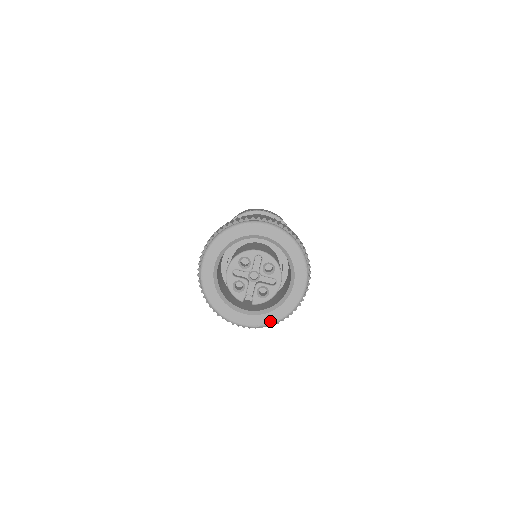
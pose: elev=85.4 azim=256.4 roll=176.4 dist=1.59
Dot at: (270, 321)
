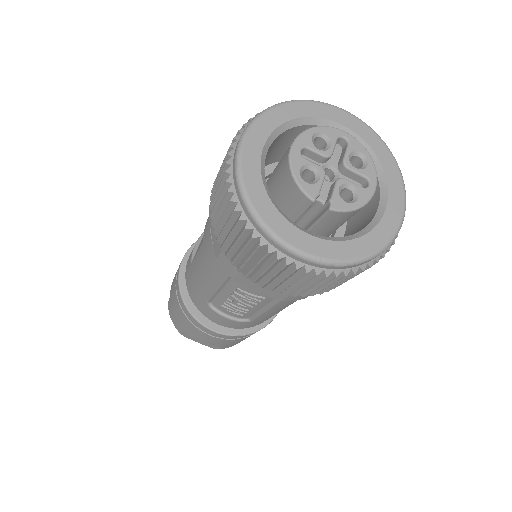
Dot at: (350, 255)
